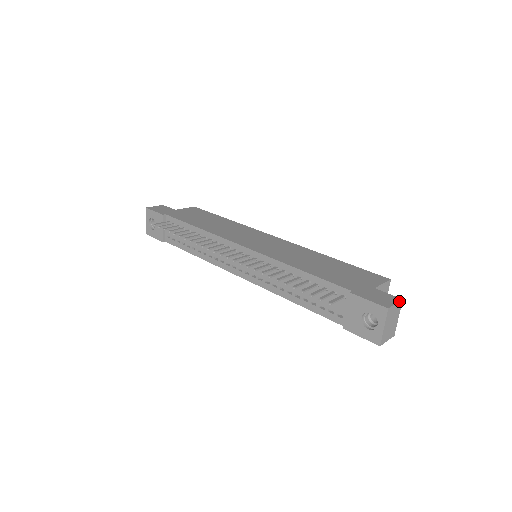
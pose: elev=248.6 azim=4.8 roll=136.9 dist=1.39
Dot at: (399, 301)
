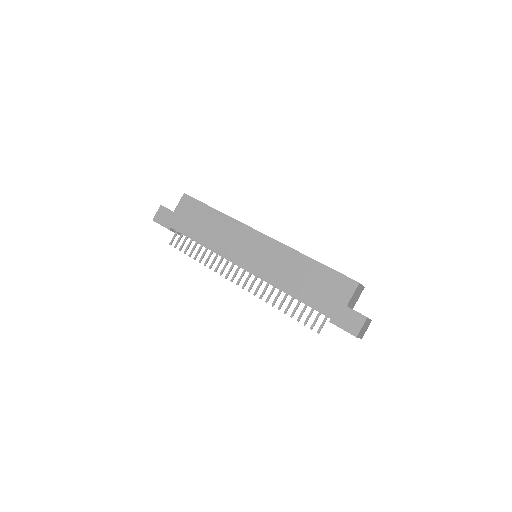
Dot at: (365, 322)
